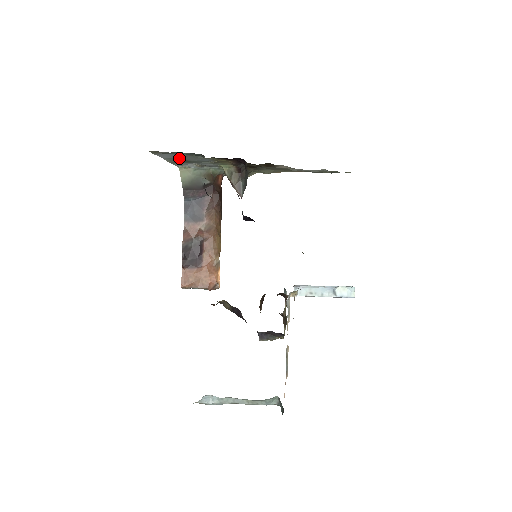
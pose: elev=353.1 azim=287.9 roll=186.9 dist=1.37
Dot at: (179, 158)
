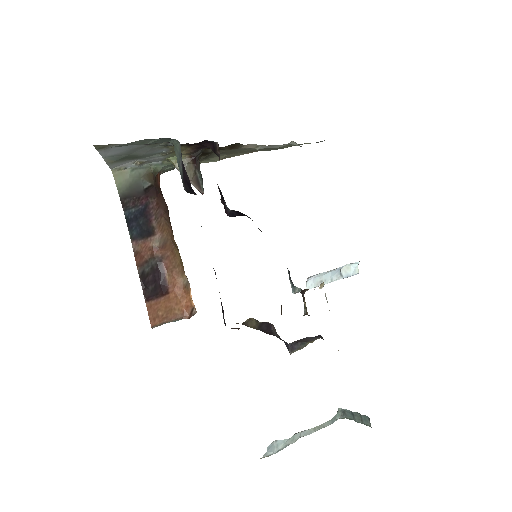
Dot at: (127, 153)
